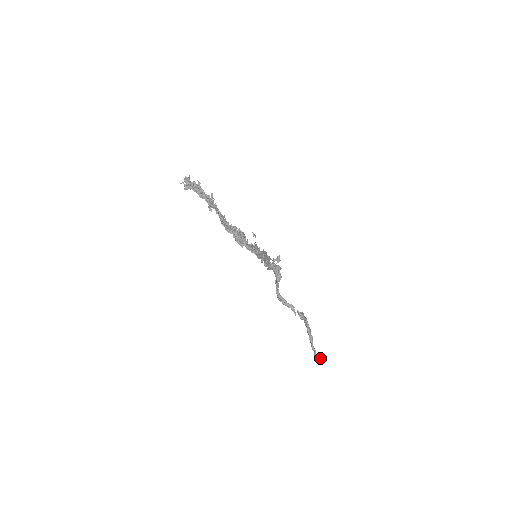
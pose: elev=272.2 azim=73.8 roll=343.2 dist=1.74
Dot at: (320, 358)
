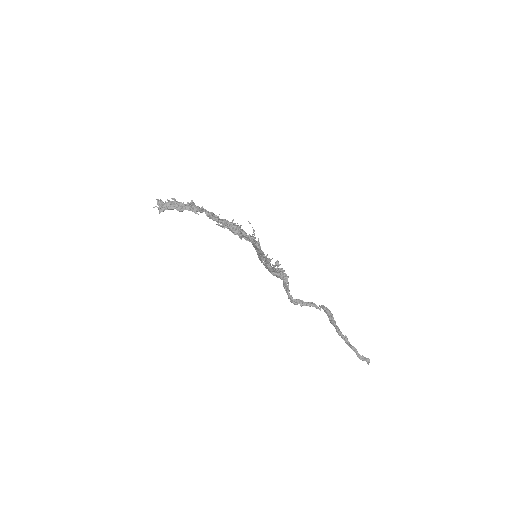
Dot at: (365, 358)
